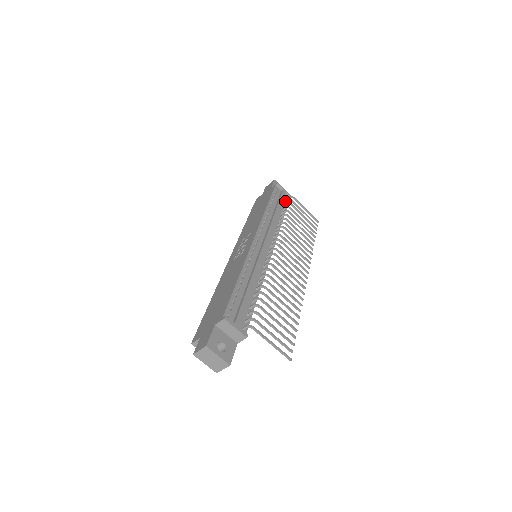
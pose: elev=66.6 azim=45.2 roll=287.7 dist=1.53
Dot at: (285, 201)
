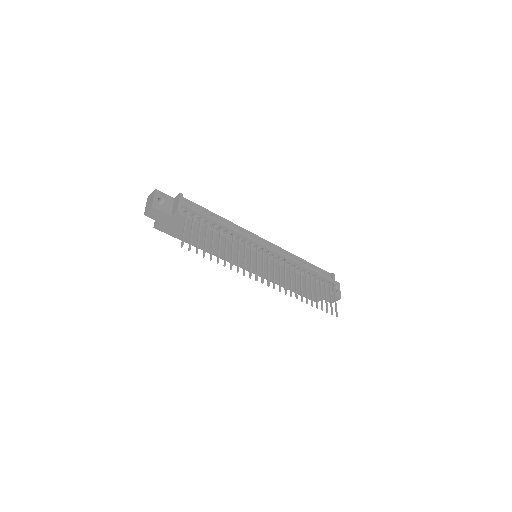
Dot at: (326, 283)
